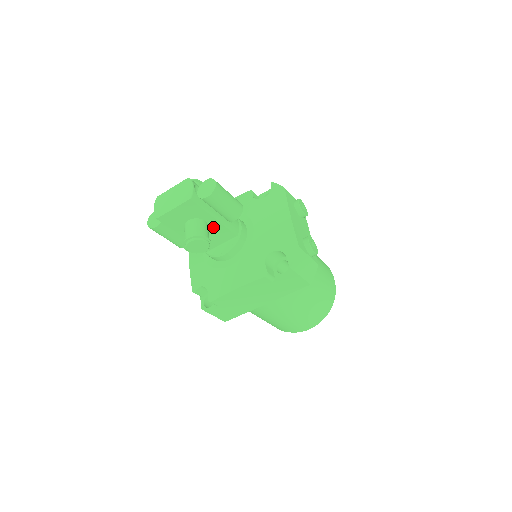
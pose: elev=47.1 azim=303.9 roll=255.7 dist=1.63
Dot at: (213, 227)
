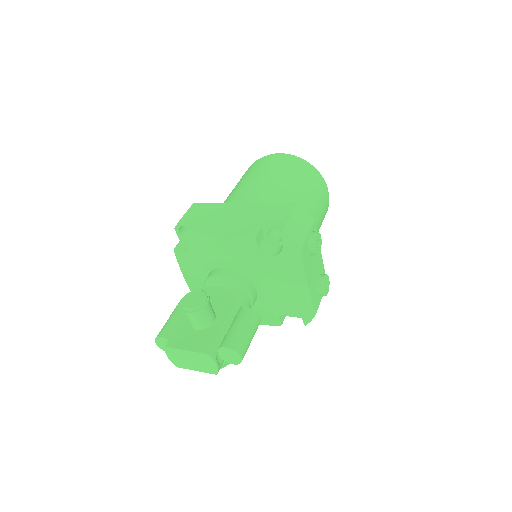
Dot at: occluded
